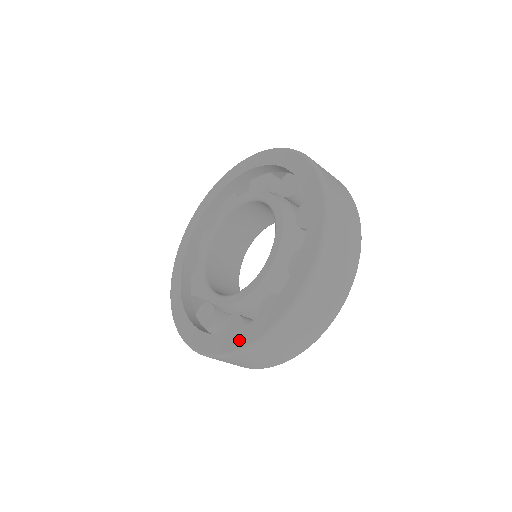
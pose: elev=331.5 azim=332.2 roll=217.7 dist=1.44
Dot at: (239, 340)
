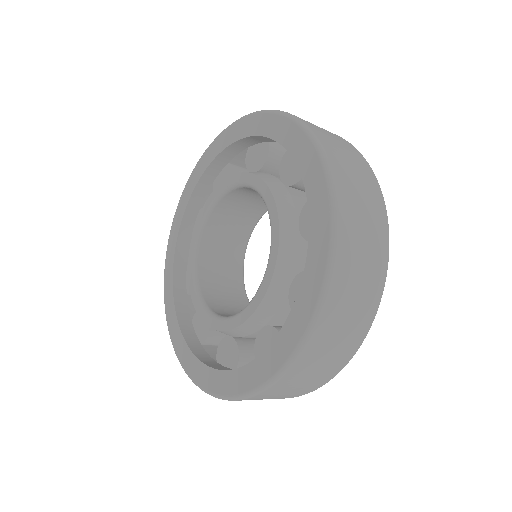
Dot at: (283, 348)
